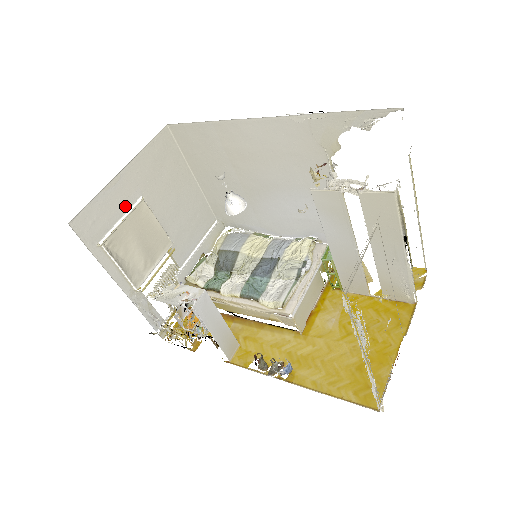
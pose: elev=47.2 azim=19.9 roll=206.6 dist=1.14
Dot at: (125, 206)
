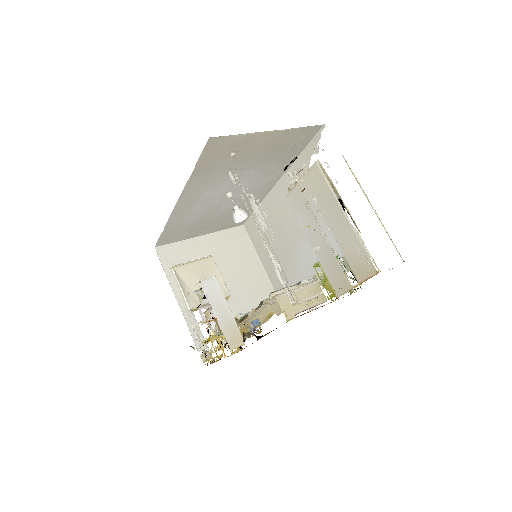
Dot at: (198, 256)
